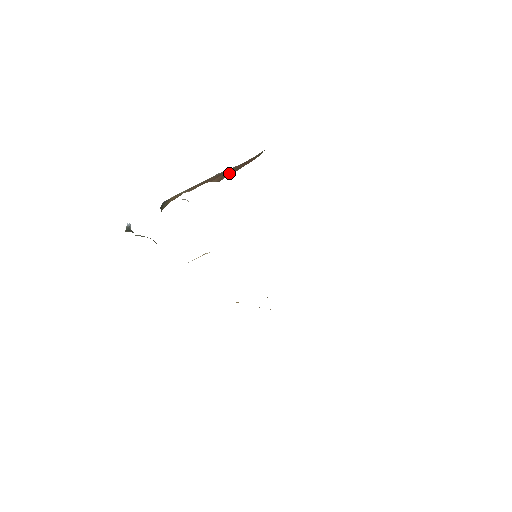
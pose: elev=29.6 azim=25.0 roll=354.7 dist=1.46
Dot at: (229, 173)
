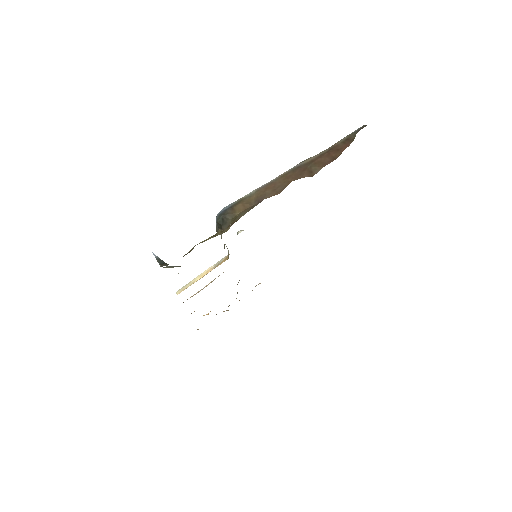
Dot at: (322, 164)
